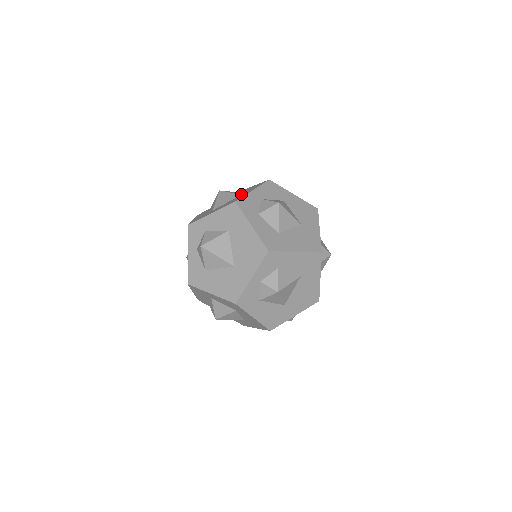
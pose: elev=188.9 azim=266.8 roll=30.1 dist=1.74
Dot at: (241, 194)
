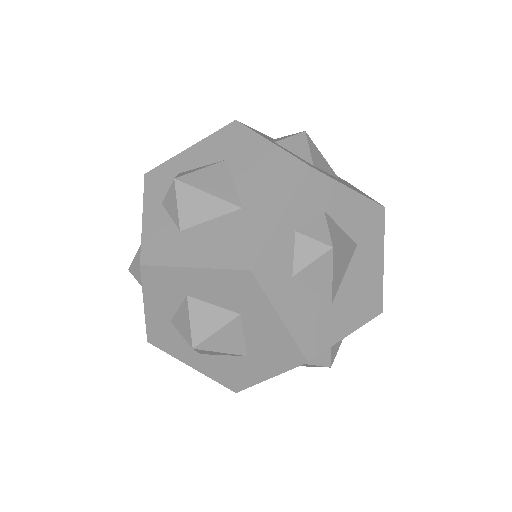
Dot at: occluded
